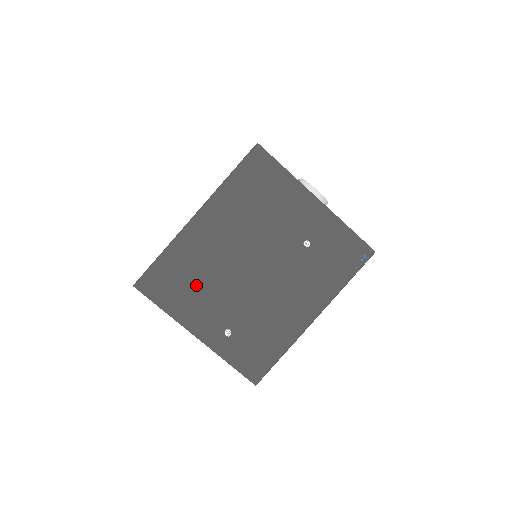
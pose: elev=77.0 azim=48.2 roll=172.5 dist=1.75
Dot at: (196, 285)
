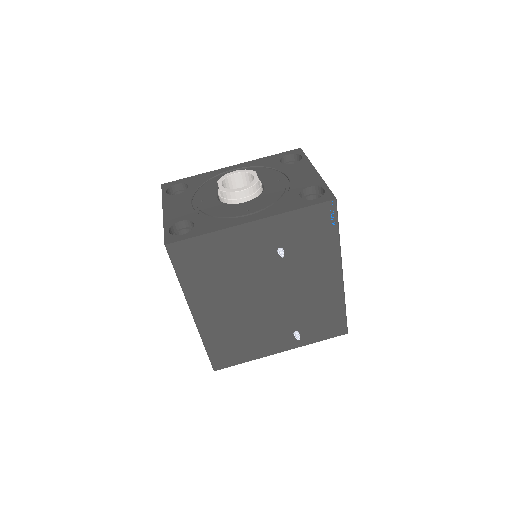
Dot at: (246, 337)
